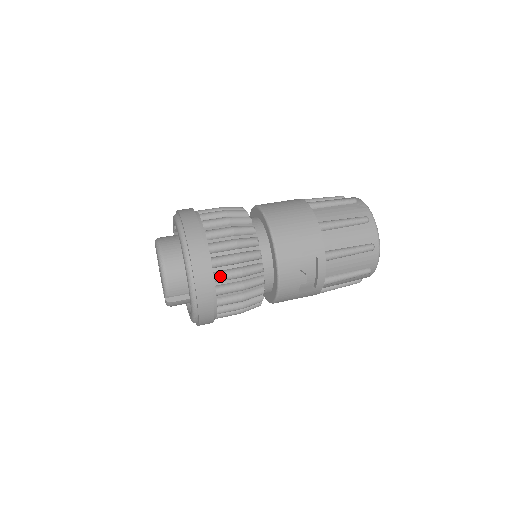
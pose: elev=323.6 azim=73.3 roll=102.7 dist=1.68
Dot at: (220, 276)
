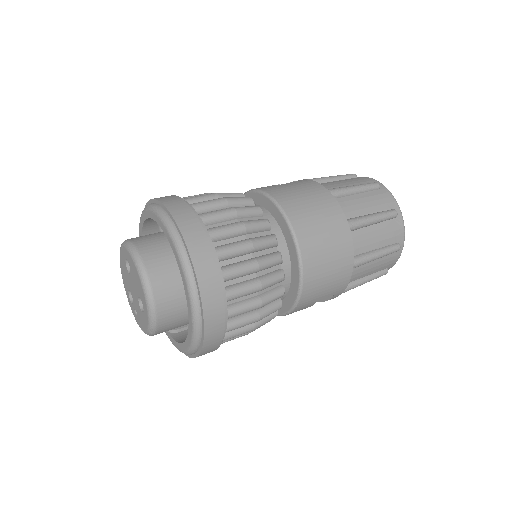
Dot at: (229, 338)
